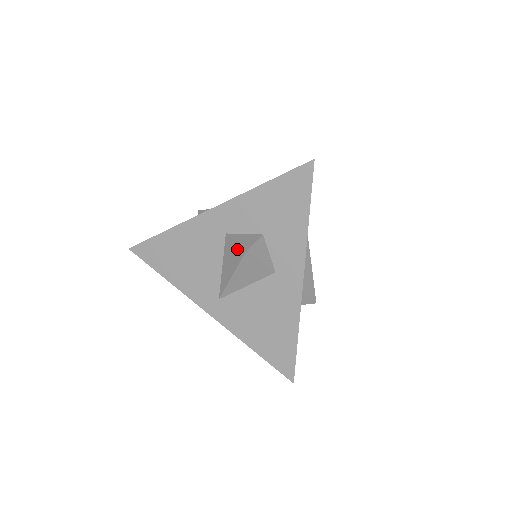
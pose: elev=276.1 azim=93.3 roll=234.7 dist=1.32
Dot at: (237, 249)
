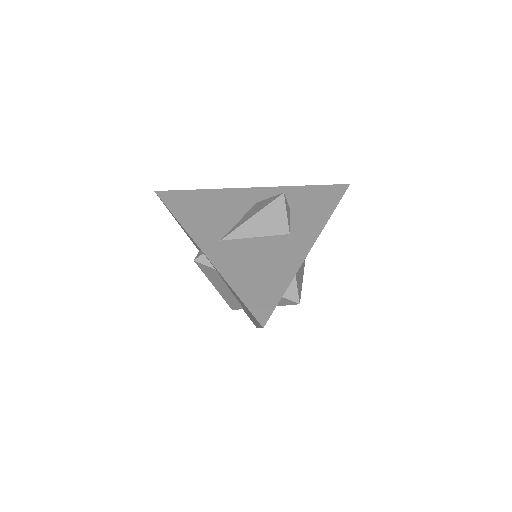
Dot at: (270, 199)
